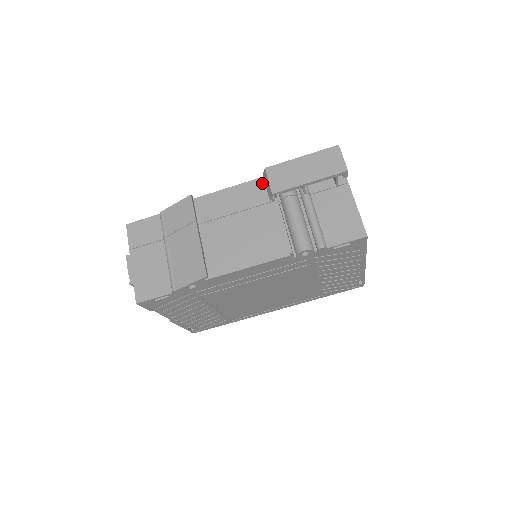
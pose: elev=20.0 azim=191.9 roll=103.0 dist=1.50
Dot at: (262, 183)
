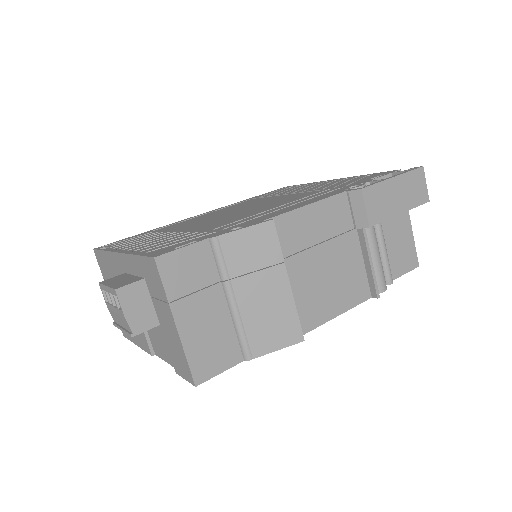
Dot at: (343, 201)
